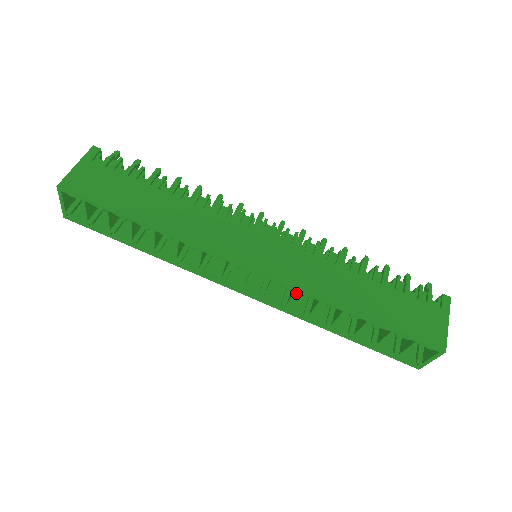
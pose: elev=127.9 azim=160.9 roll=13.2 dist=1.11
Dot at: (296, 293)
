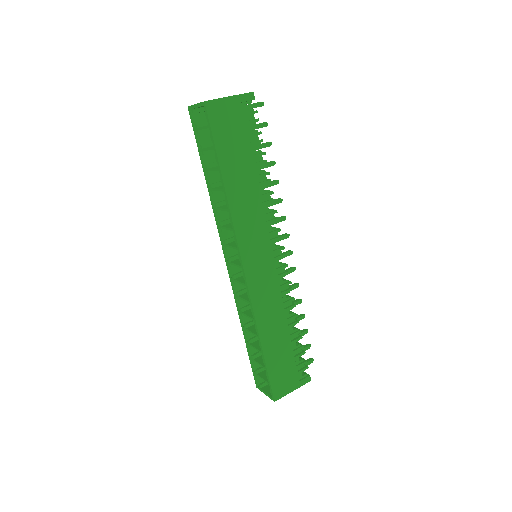
Dot at: (249, 302)
